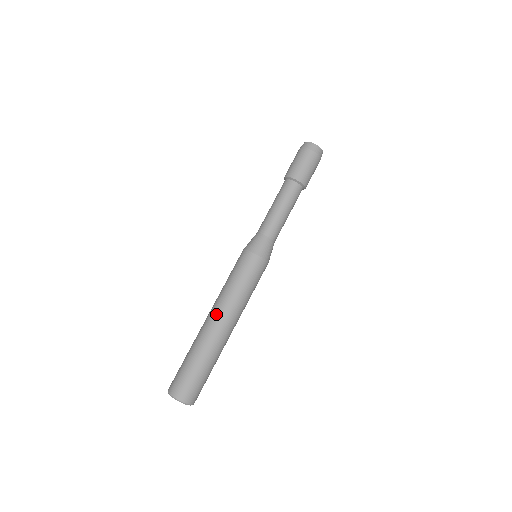
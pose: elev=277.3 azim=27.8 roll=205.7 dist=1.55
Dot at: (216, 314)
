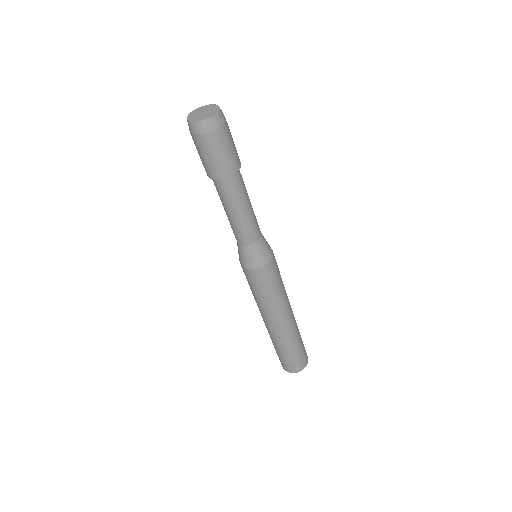
Dot at: (269, 322)
